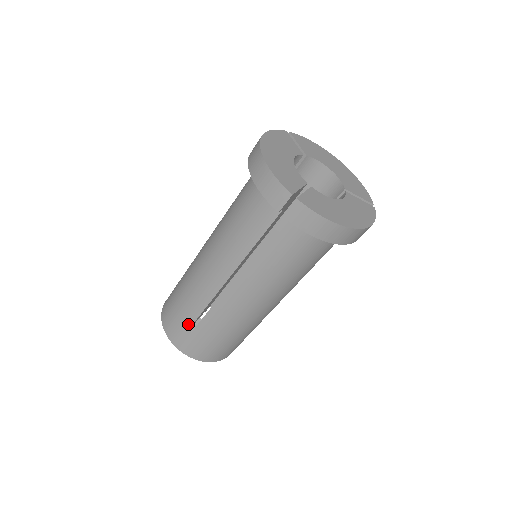
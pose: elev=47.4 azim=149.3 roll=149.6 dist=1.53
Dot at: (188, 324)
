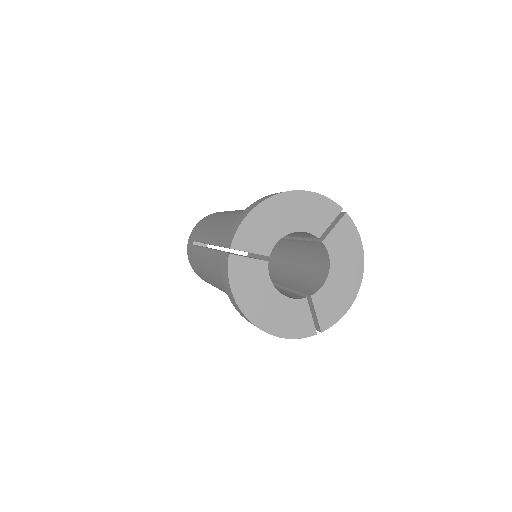
Dot at: occluded
